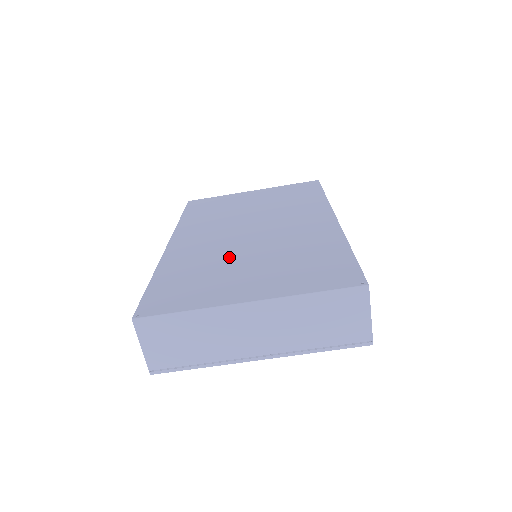
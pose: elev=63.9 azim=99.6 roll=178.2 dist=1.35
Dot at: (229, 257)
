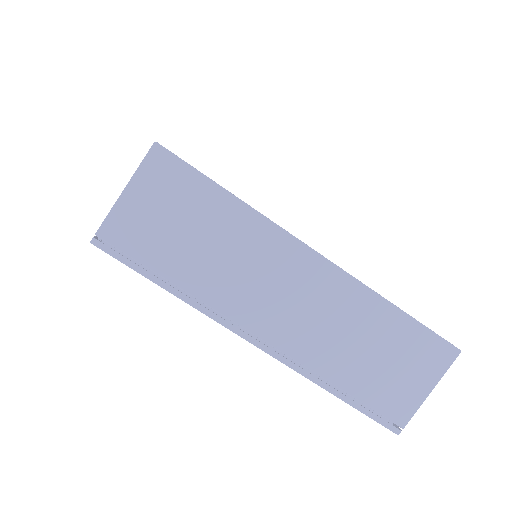
Dot at: occluded
